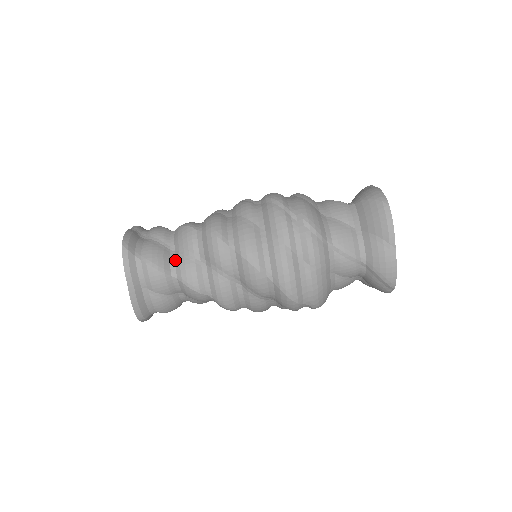
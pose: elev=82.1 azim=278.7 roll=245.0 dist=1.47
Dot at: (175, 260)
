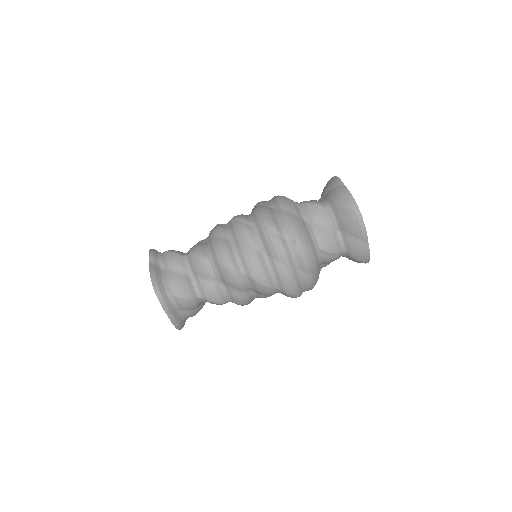
Dot at: (197, 285)
